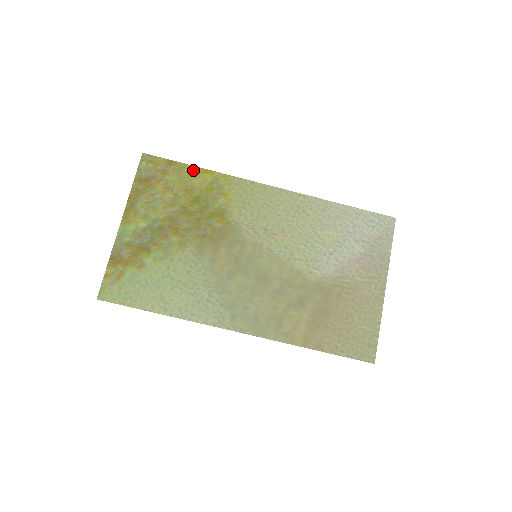
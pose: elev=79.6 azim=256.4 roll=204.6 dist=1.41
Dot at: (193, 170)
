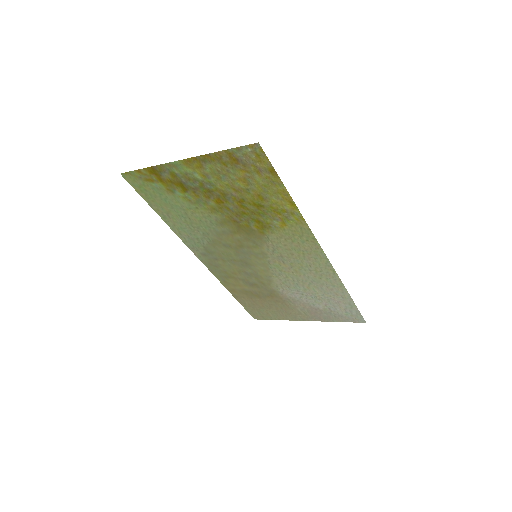
Dot at: (283, 193)
